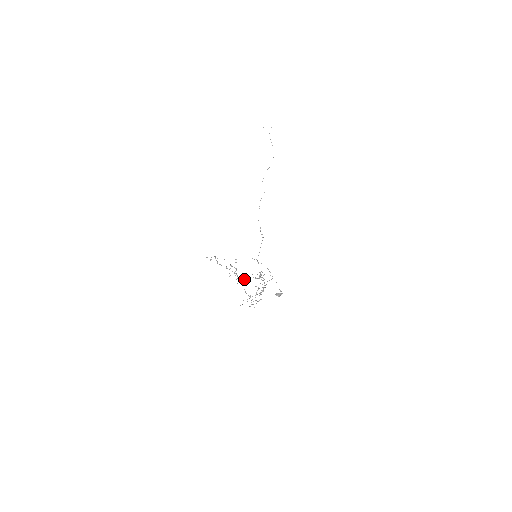
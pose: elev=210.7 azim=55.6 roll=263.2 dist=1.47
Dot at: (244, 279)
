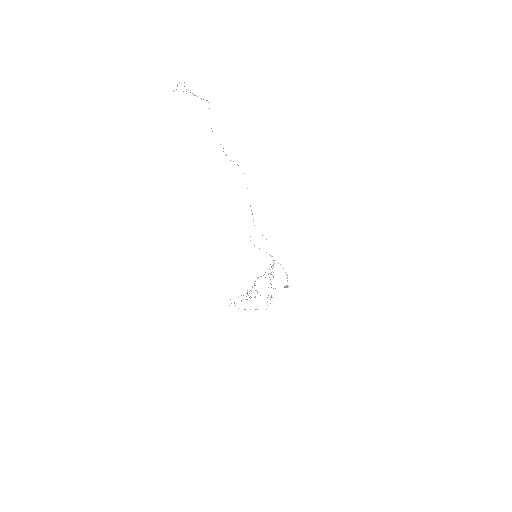
Dot at: occluded
